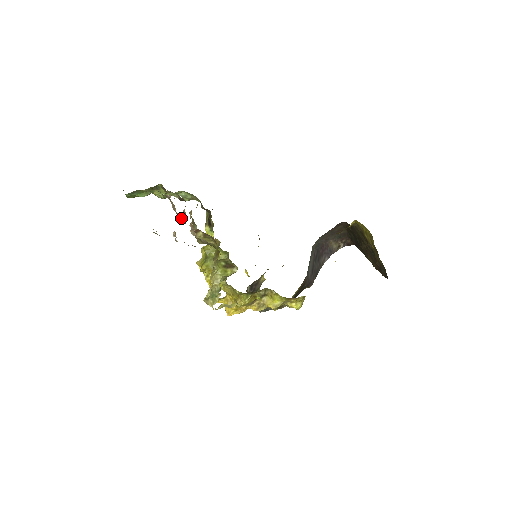
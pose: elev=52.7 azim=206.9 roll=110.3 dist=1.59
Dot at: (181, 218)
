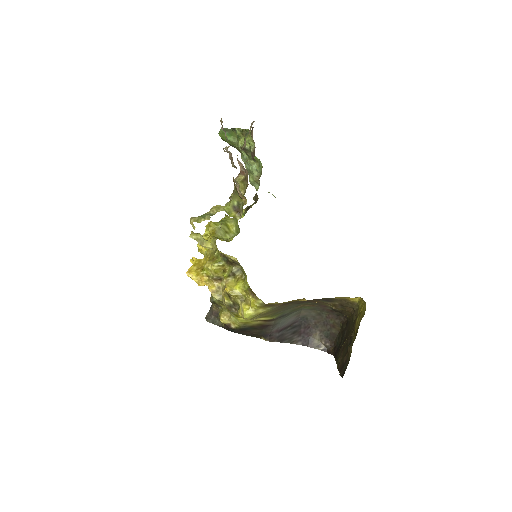
Dot at: occluded
